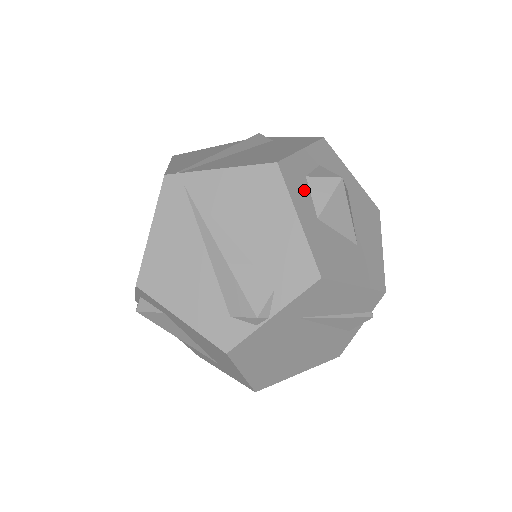
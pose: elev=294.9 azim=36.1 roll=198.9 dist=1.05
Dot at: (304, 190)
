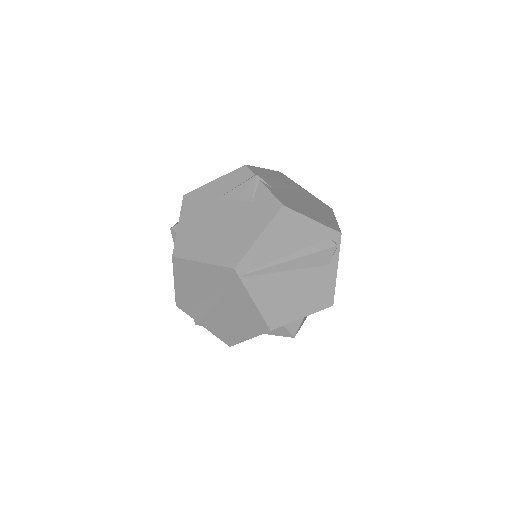
Dot at: occluded
